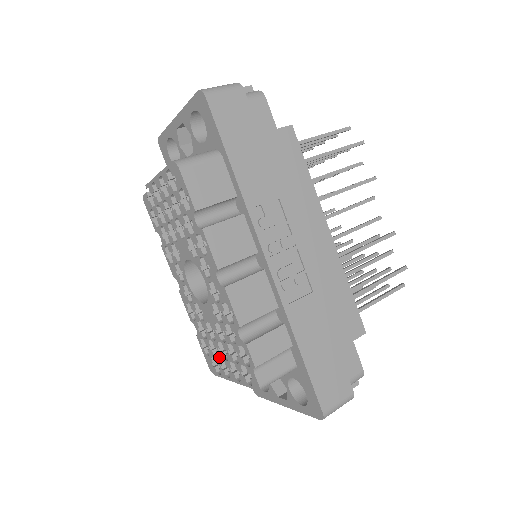
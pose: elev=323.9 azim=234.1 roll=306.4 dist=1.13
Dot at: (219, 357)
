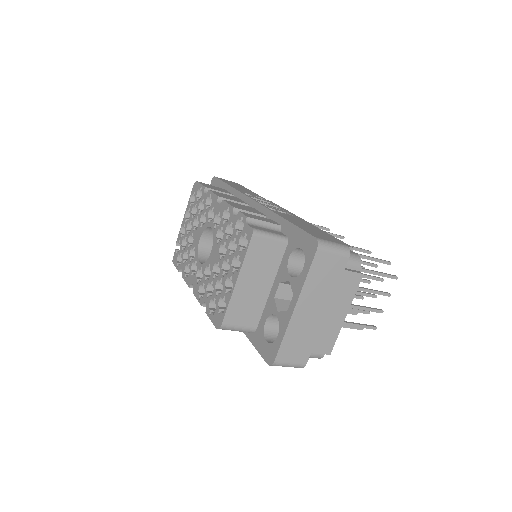
Dot at: (223, 283)
